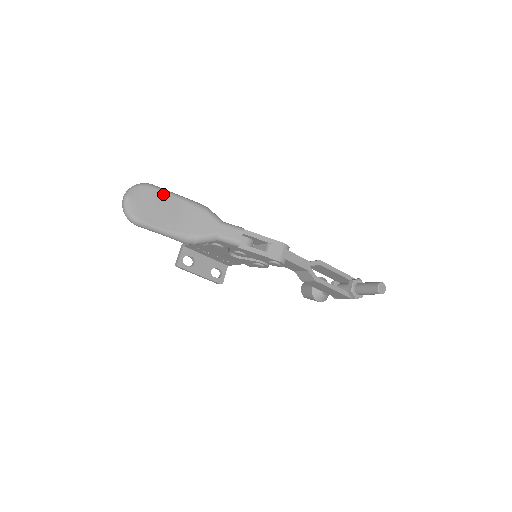
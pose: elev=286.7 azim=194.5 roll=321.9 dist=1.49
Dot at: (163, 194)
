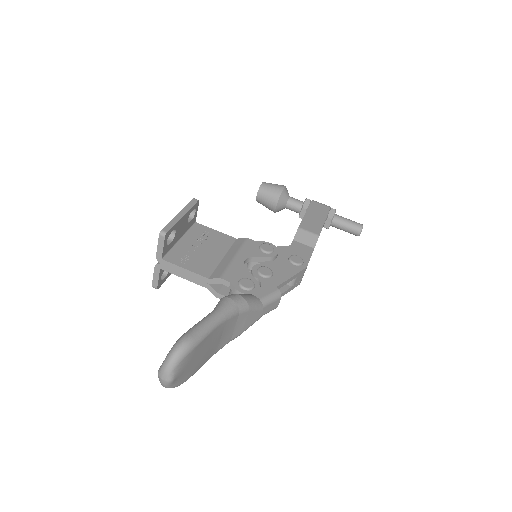
Dot at: (206, 339)
